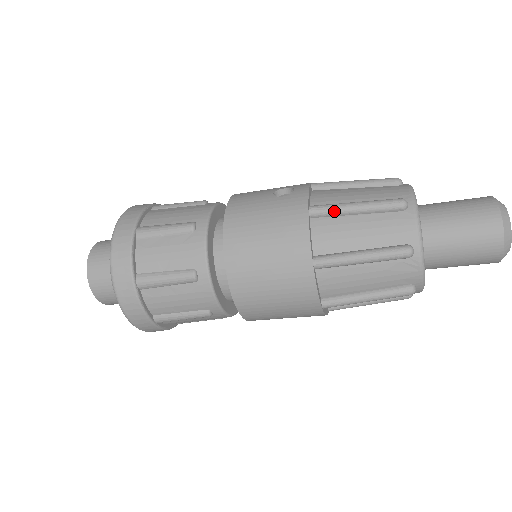
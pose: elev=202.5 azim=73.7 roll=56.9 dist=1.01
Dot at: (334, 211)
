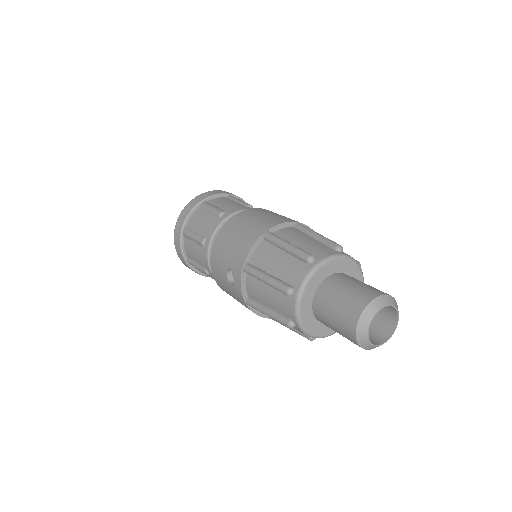
Dot at: occluded
